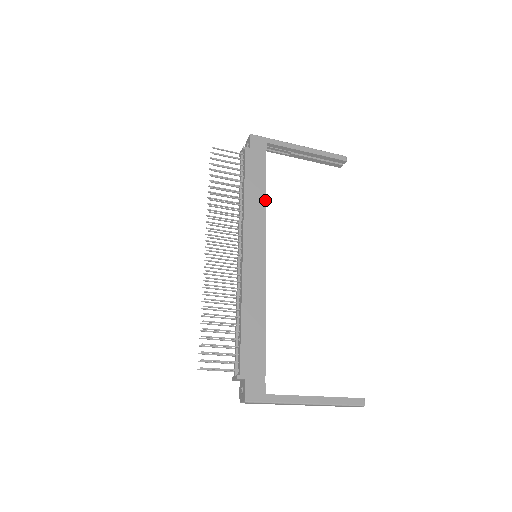
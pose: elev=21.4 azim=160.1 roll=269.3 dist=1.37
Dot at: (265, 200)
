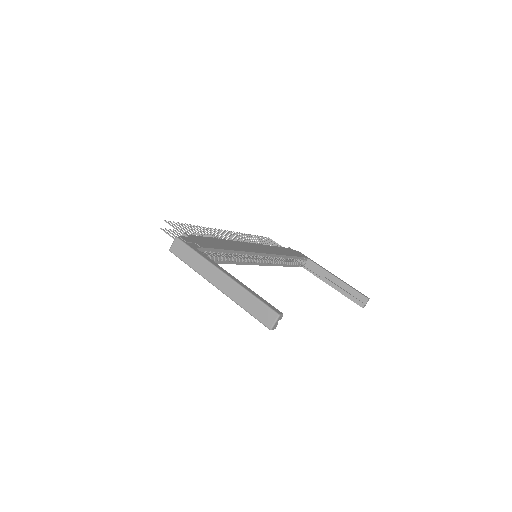
Dot at: (285, 255)
